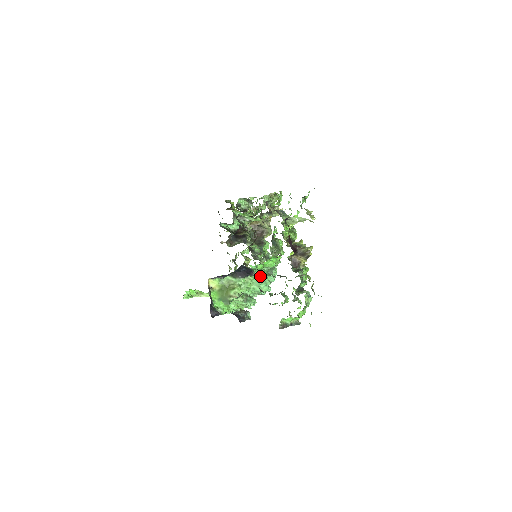
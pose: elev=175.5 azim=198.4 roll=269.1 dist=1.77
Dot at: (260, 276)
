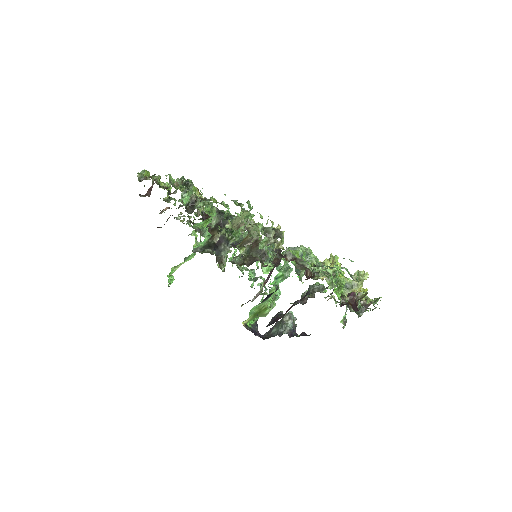
Dot at: (281, 280)
